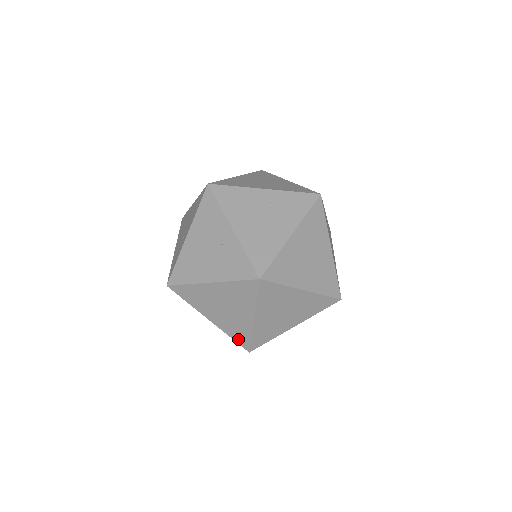
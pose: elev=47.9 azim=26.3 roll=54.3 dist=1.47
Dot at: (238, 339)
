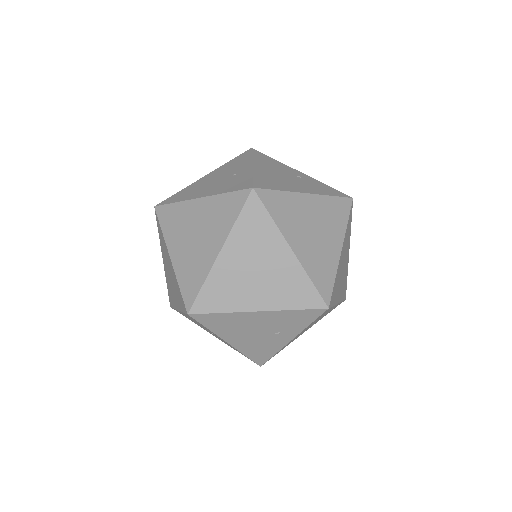
Dot at: (186, 289)
